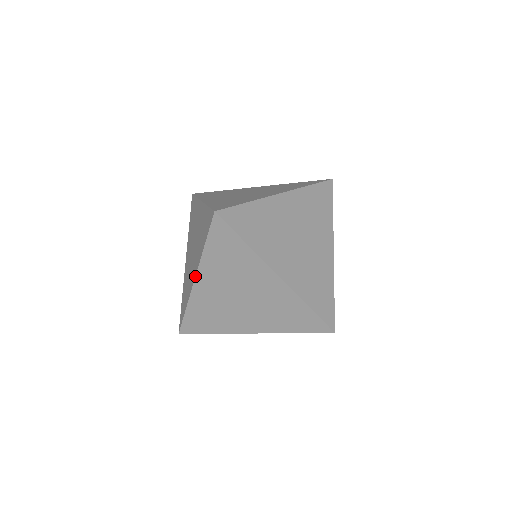
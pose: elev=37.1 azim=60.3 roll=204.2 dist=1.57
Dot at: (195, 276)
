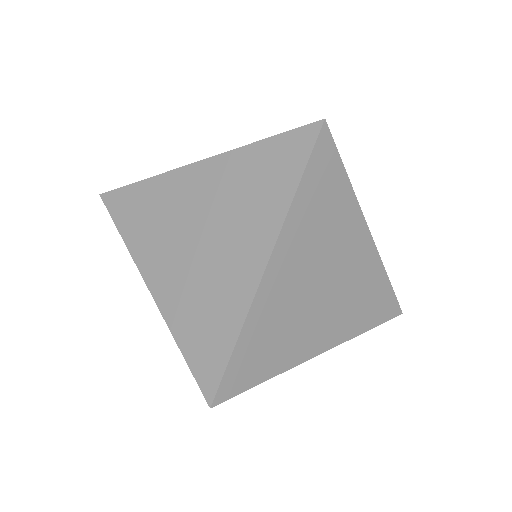
Dot at: (204, 159)
